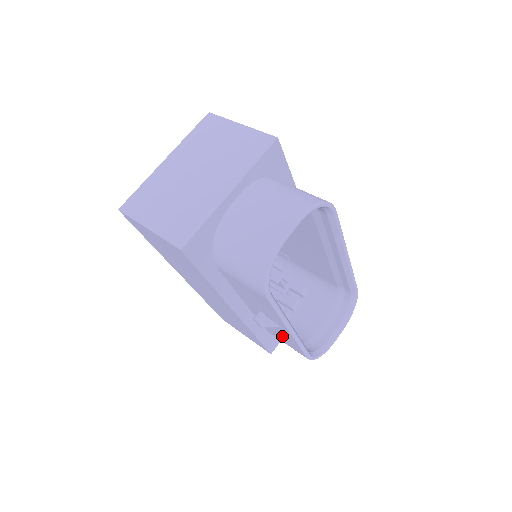
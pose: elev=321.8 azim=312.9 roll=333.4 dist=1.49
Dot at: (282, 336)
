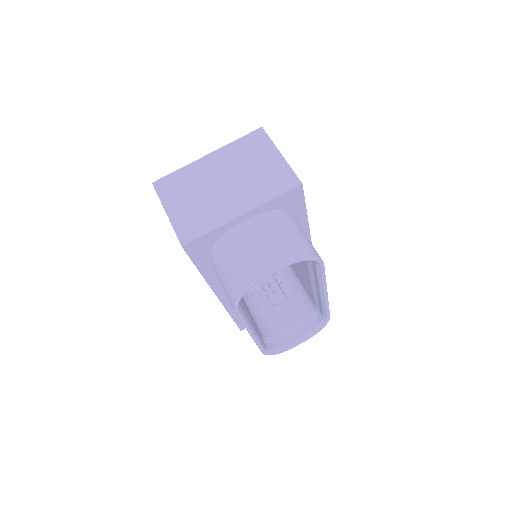
Dot at: occluded
